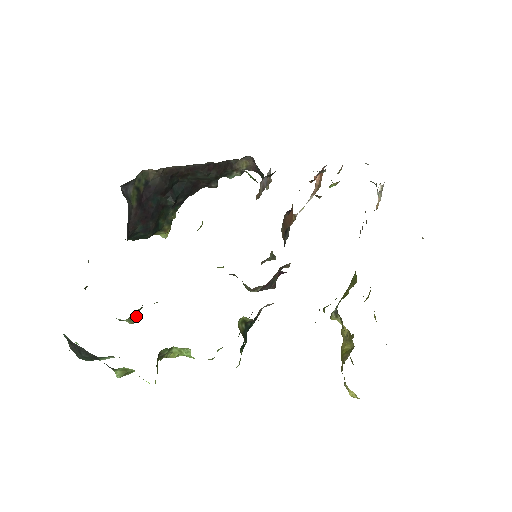
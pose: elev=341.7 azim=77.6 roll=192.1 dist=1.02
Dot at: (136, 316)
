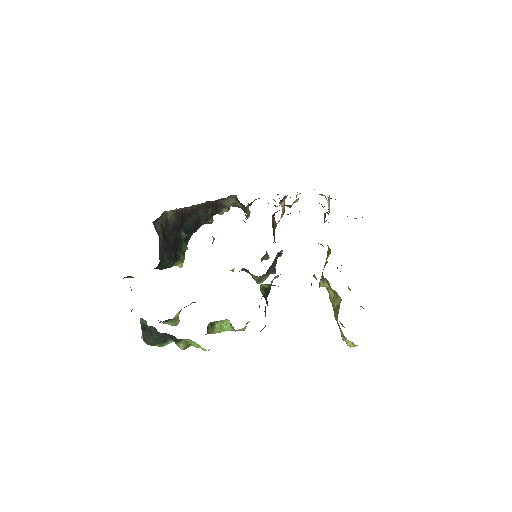
Dot at: (178, 318)
